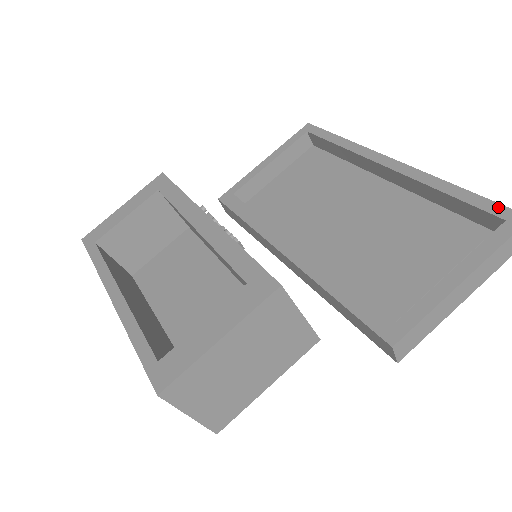
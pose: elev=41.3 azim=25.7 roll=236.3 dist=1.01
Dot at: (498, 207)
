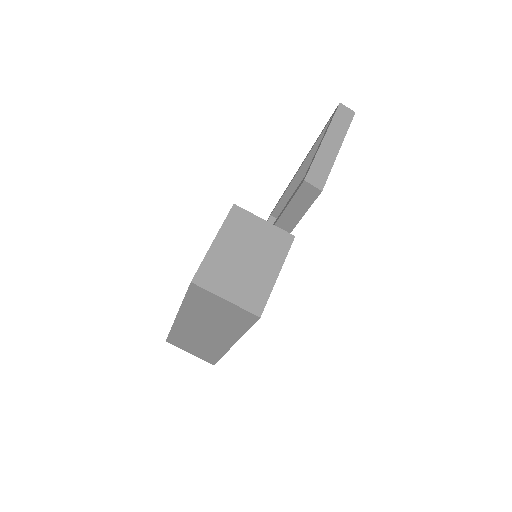
Dot at: (330, 118)
